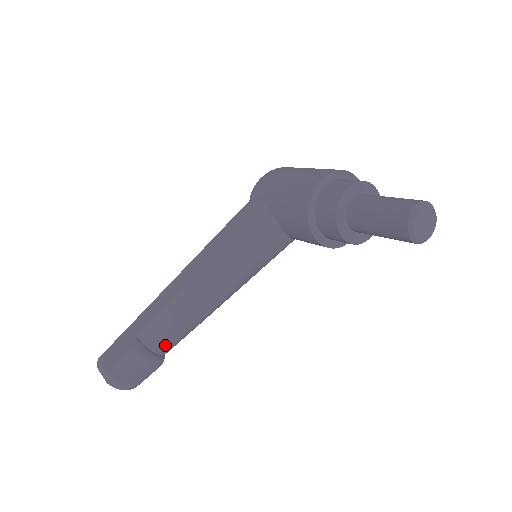
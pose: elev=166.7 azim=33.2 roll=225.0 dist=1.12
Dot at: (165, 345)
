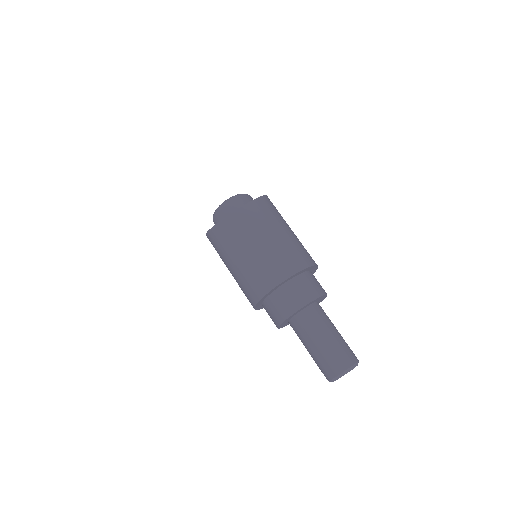
Dot at: occluded
